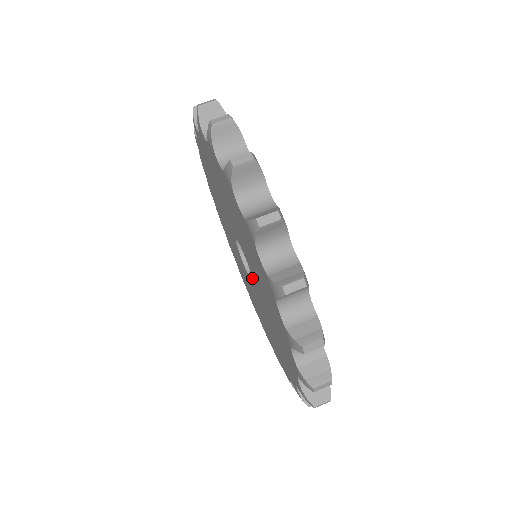
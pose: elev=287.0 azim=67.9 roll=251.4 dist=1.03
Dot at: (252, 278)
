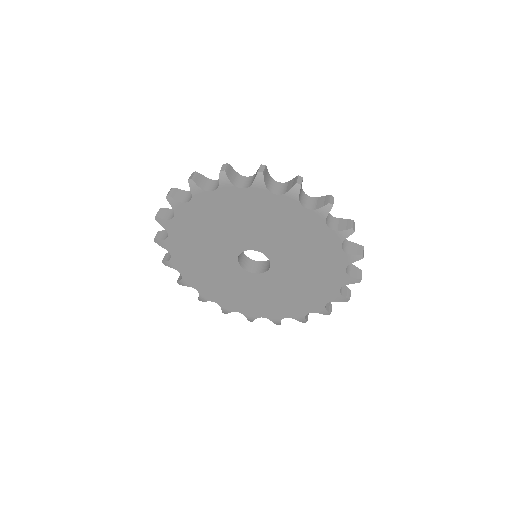
Dot at: (257, 272)
